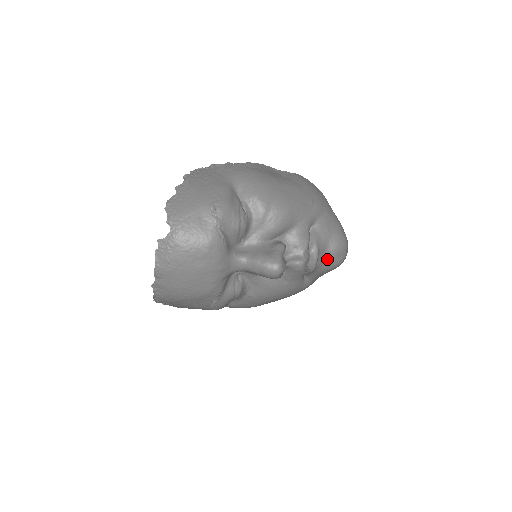
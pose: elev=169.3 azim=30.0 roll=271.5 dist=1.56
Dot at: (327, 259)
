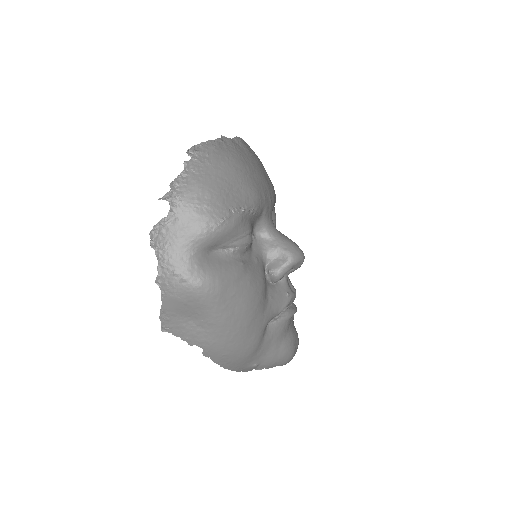
Dot at: (291, 331)
